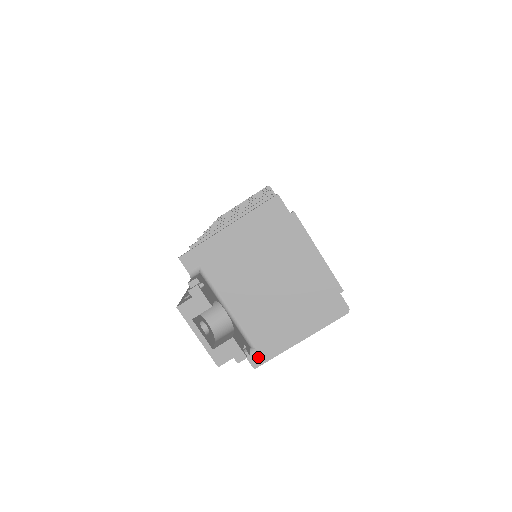
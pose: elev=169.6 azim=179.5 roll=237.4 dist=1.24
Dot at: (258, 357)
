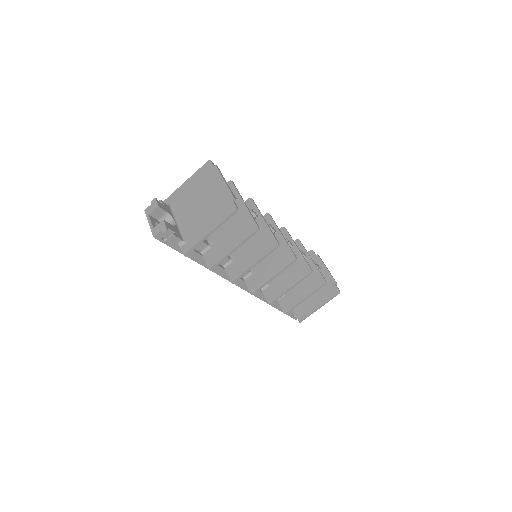
Dot at: (186, 247)
